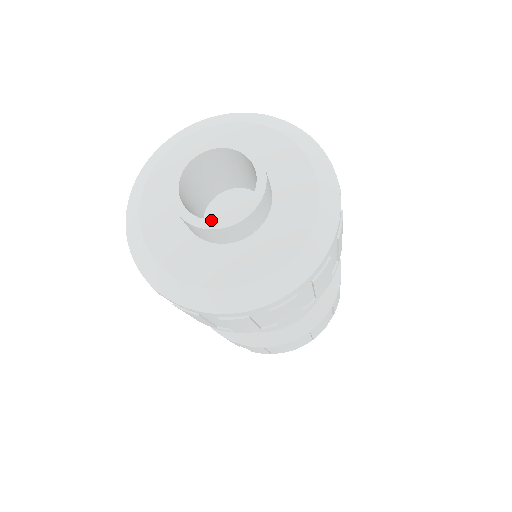
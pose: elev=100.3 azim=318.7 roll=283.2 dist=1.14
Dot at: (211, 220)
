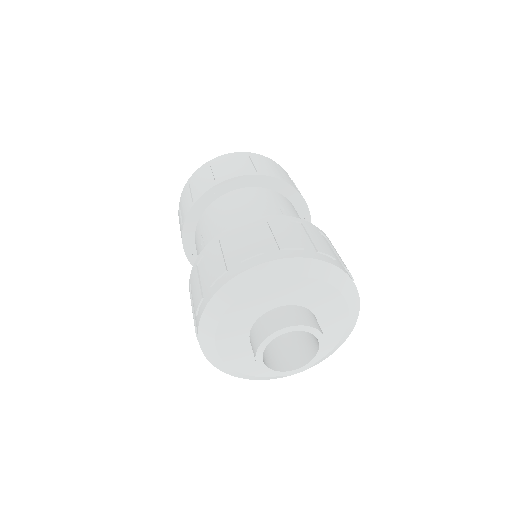
Dot at: (295, 370)
